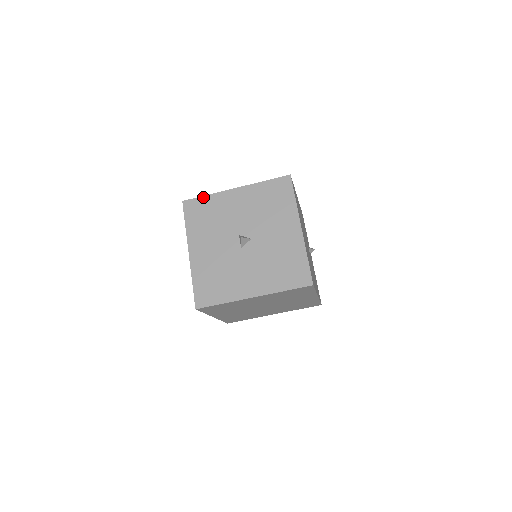
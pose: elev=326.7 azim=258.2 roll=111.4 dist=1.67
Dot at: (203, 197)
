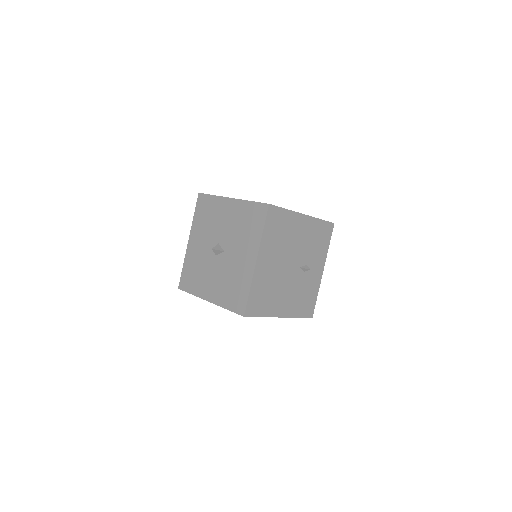
Dot at: (210, 196)
